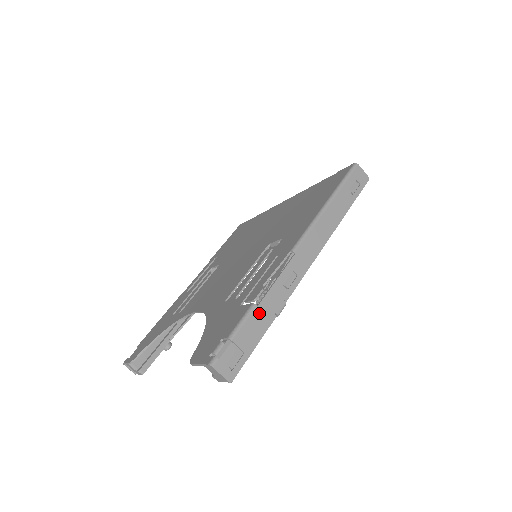
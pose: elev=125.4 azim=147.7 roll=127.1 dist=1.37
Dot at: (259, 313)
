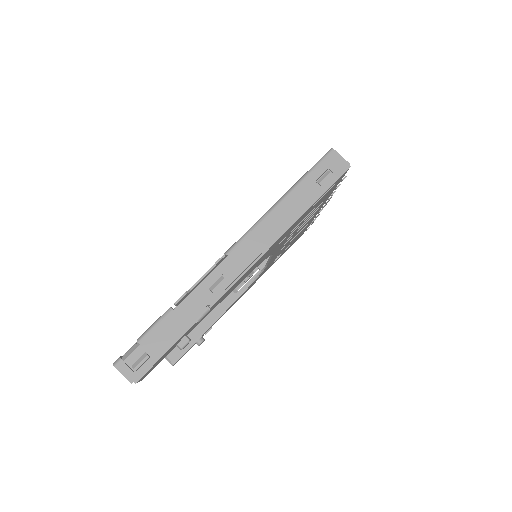
Dot at: (174, 317)
